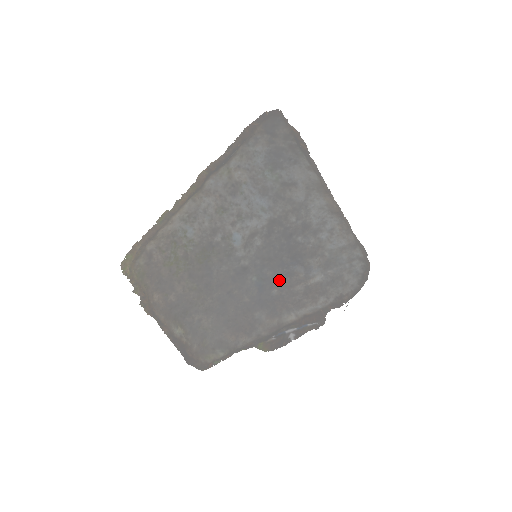
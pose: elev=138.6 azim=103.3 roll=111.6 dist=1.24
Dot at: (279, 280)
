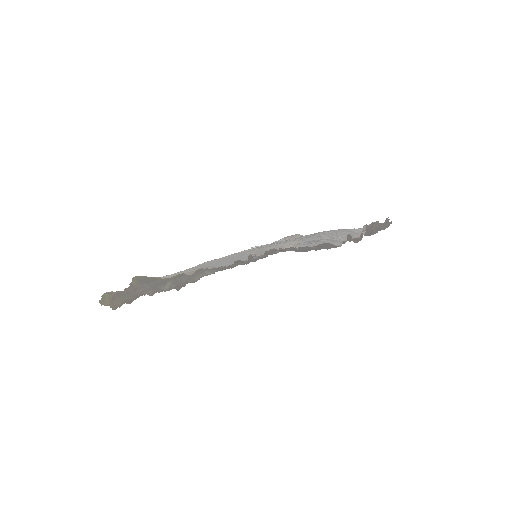
Dot at: occluded
